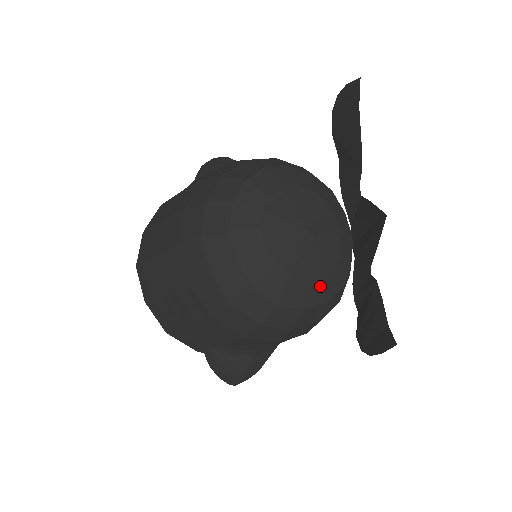
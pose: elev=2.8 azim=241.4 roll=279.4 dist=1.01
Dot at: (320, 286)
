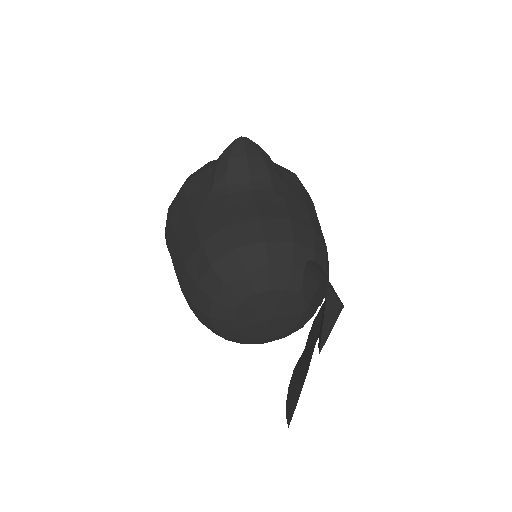
Dot at: (278, 337)
